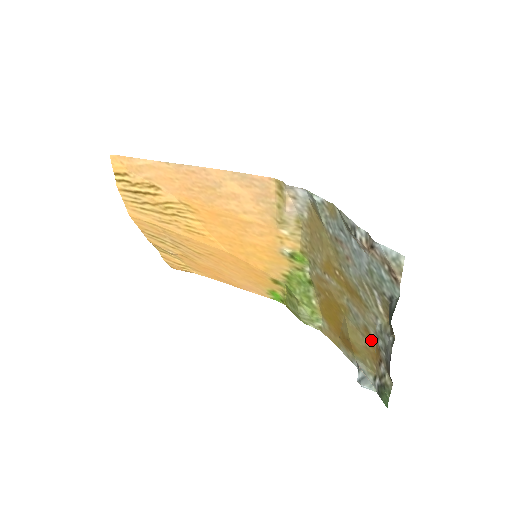
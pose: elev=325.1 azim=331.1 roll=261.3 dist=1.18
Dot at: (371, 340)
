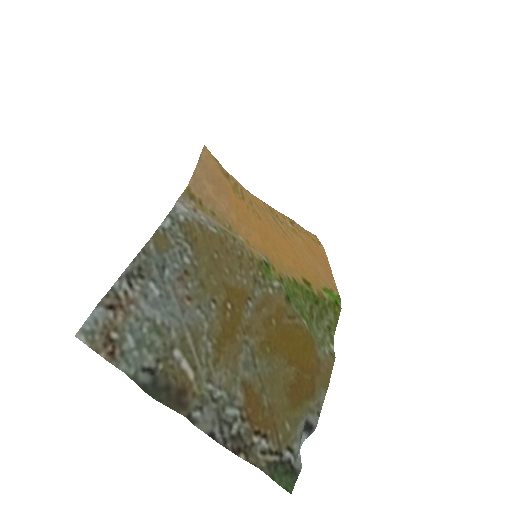
Dot at: (253, 402)
